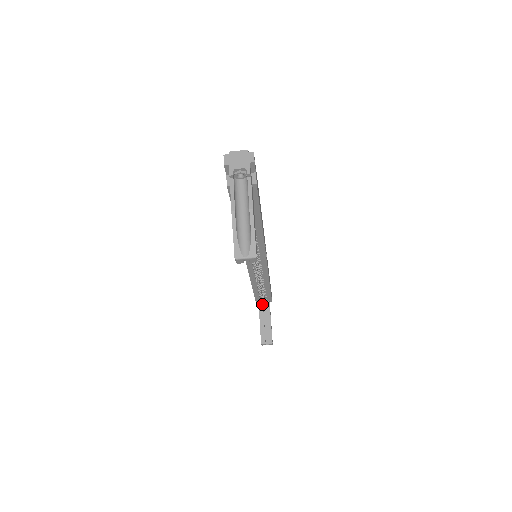
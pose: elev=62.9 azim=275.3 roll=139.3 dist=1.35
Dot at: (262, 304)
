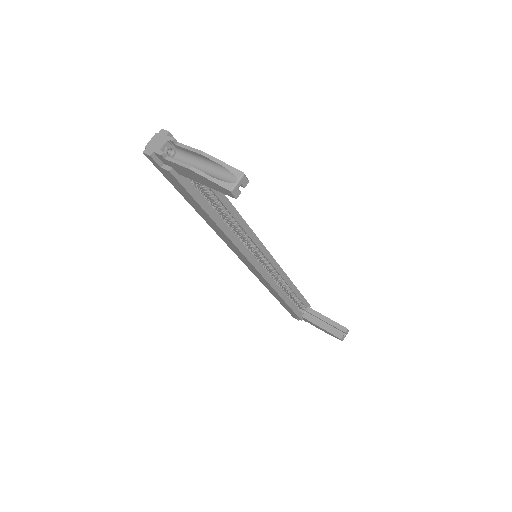
Dot at: (306, 315)
